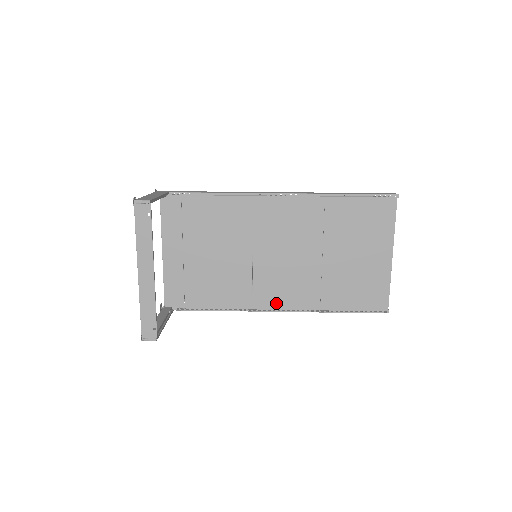
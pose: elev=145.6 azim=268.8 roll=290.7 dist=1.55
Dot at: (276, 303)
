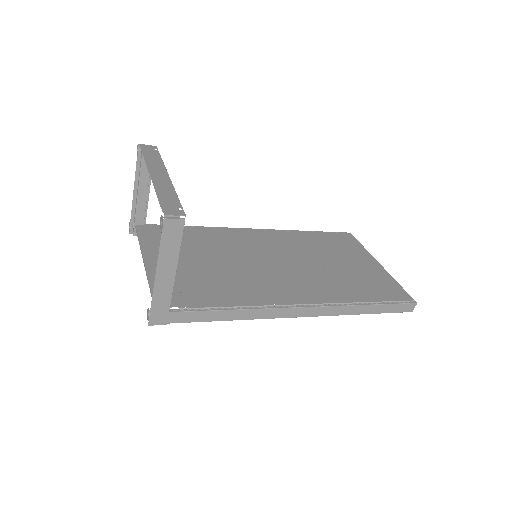
Dot at: (299, 299)
